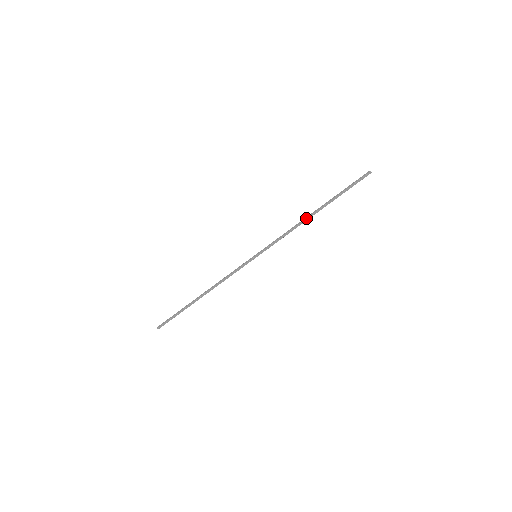
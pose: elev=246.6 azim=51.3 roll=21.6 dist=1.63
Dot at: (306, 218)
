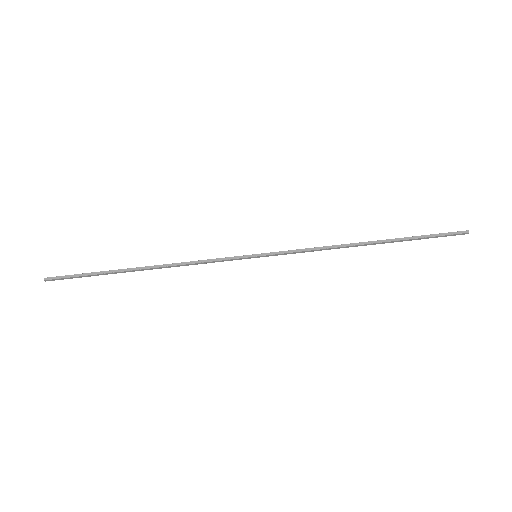
Dot at: (354, 245)
